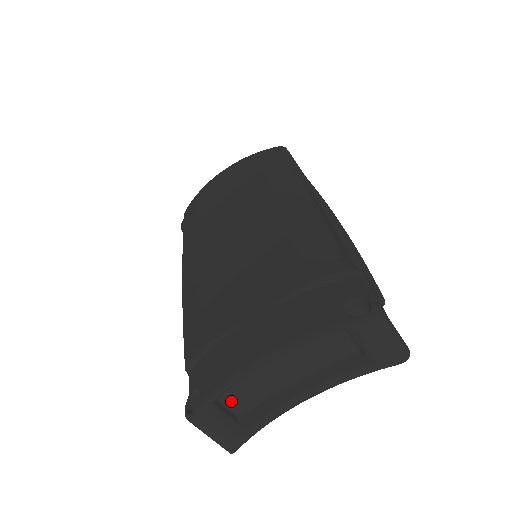
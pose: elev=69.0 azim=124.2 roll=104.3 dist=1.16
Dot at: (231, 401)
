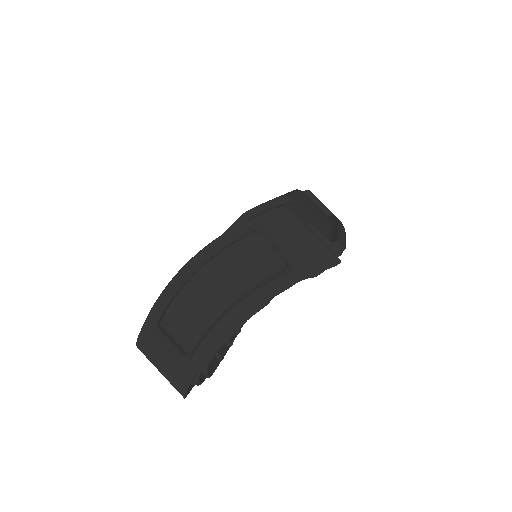
Dot at: (177, 330)
